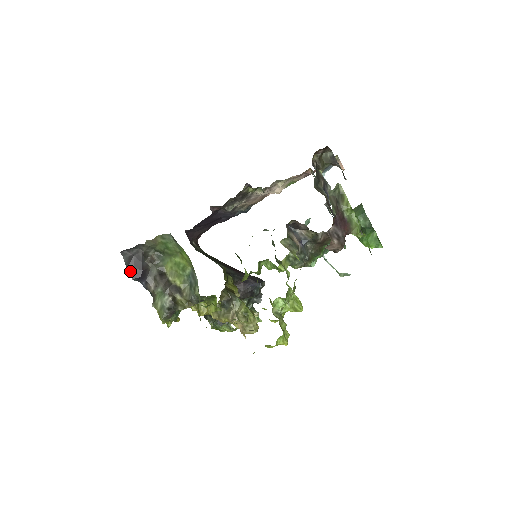
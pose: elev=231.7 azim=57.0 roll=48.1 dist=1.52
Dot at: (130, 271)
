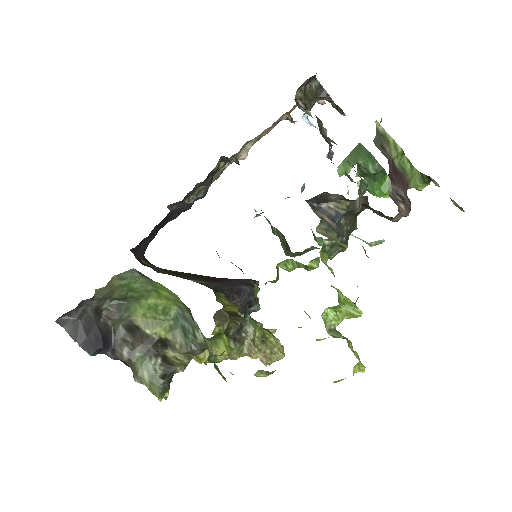
Dot at: (83, 344)
